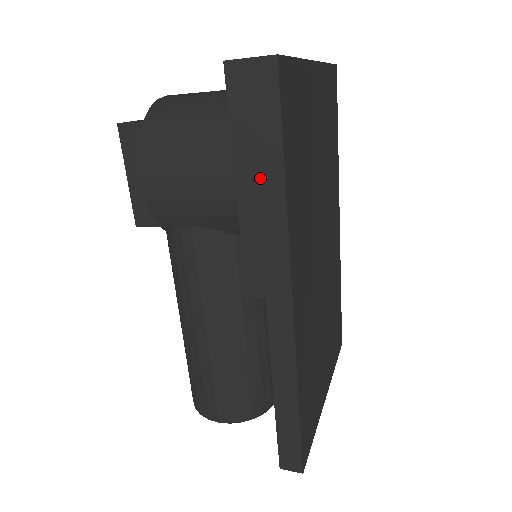
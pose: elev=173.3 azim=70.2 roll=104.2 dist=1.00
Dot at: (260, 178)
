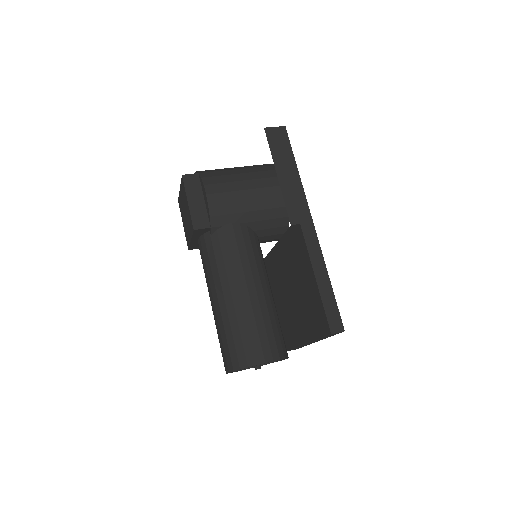
Dot at: (287, 169)
